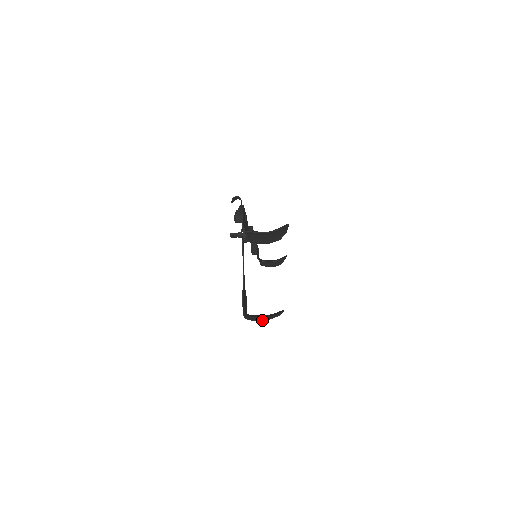
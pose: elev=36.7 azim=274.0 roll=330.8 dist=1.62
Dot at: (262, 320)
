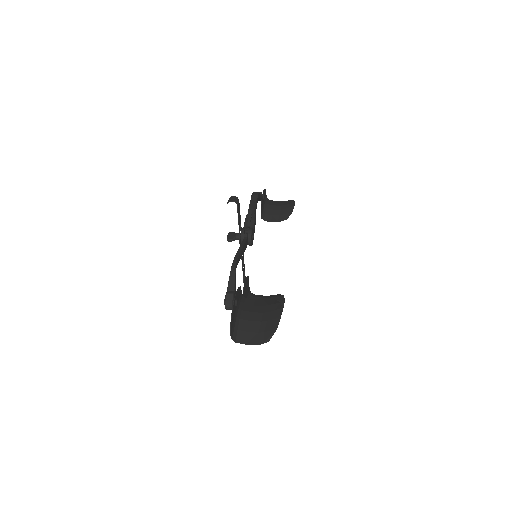
Dot at: occluded
